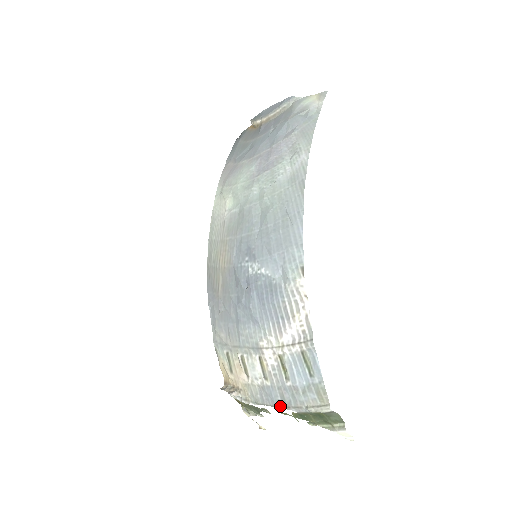
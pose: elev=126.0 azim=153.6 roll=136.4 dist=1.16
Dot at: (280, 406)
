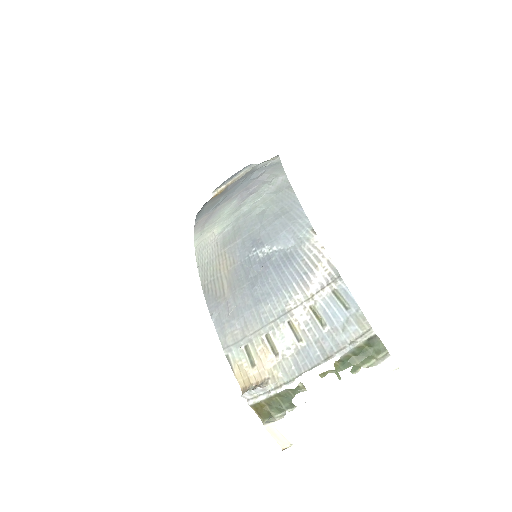
Dot at: (321, 361)
